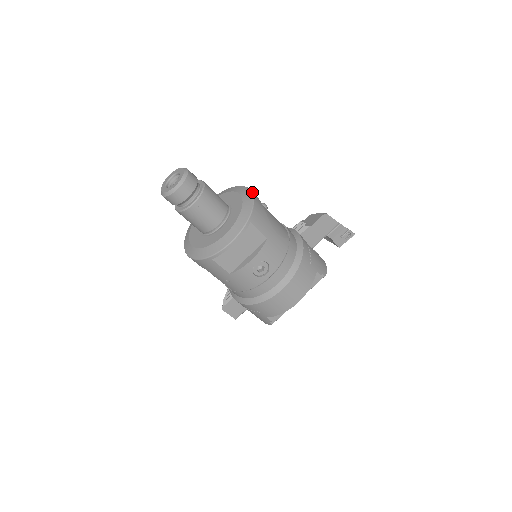
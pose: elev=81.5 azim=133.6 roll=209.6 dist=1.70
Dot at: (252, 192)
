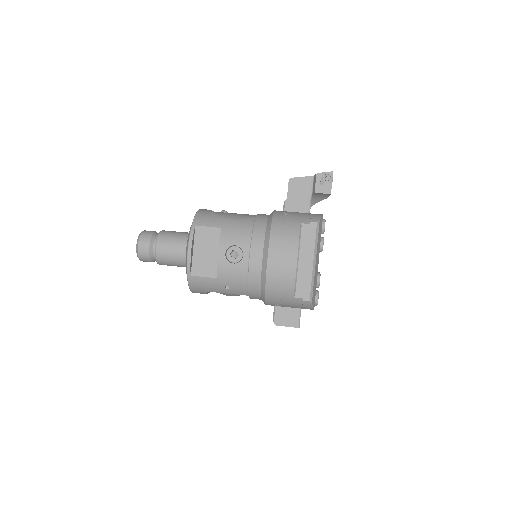
Dot at: (200, 209)
